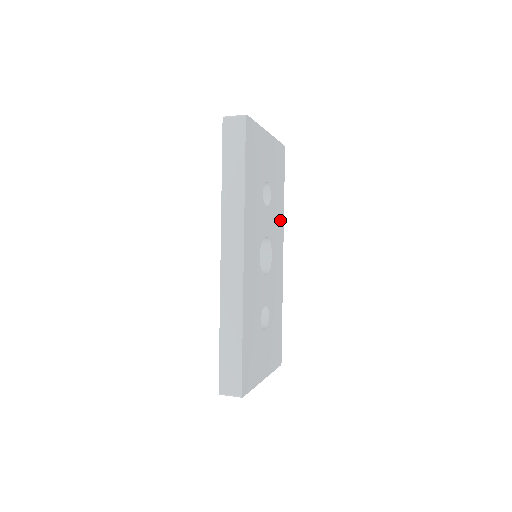
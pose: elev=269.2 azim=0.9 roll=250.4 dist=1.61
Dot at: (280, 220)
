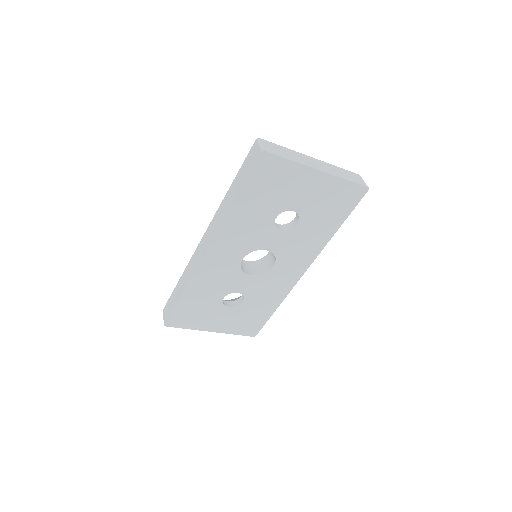
Dot at: (314, 246)
